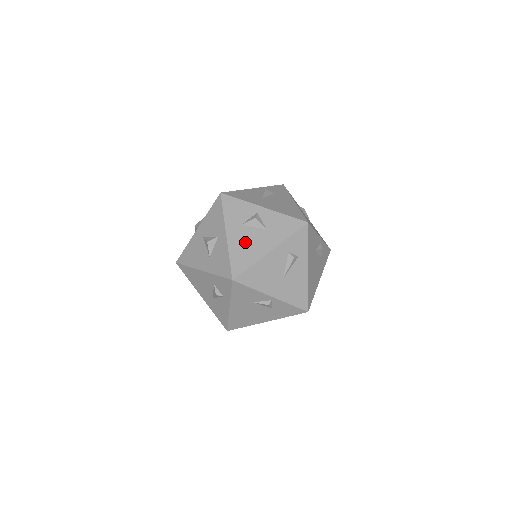
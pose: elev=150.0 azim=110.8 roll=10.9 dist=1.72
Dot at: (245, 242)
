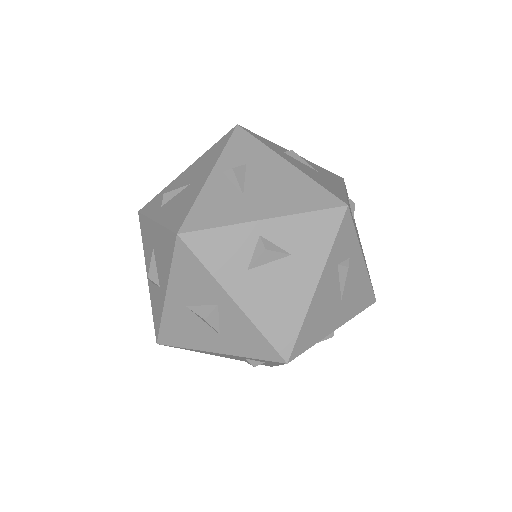
Dot at: (270, 295)
